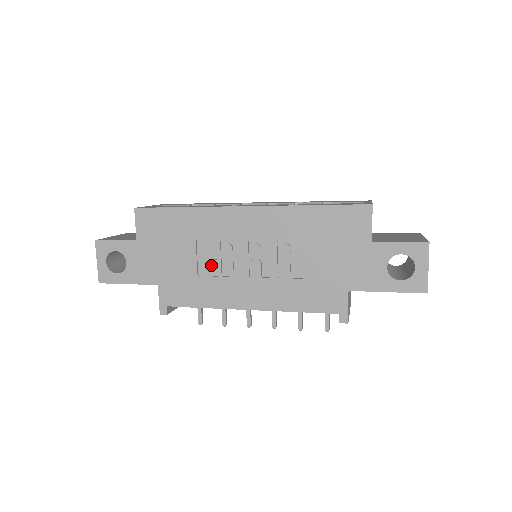
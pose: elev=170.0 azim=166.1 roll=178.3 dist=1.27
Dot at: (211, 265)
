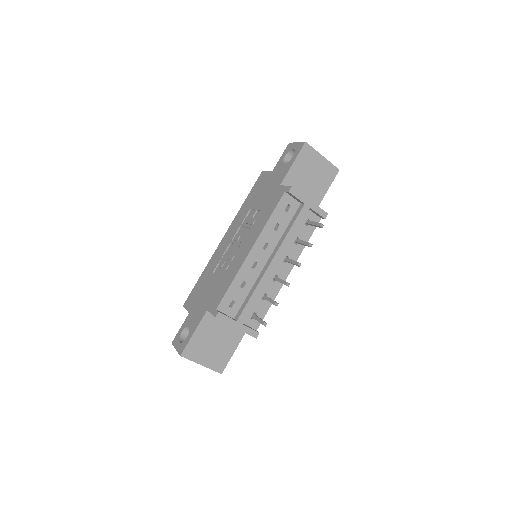
Dot at: (224, 268)
